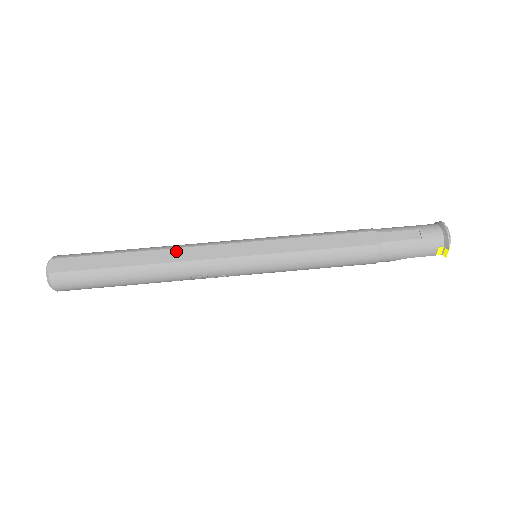
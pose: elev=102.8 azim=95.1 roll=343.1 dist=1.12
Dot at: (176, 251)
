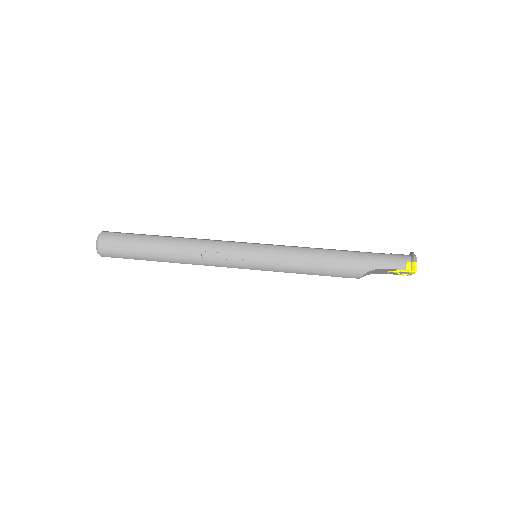
Dot at: occluded
